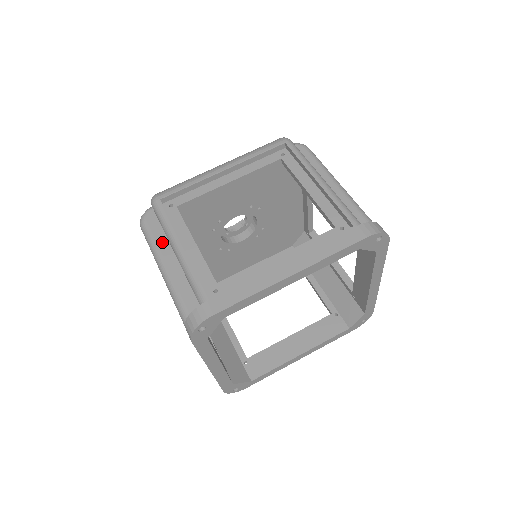
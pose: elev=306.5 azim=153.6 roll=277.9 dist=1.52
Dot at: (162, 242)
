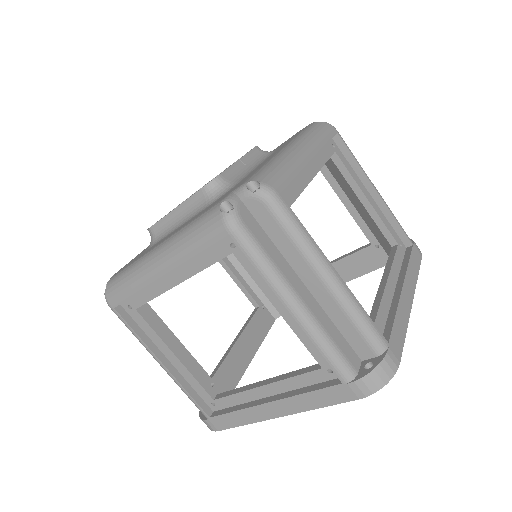
Dot at: occluded
